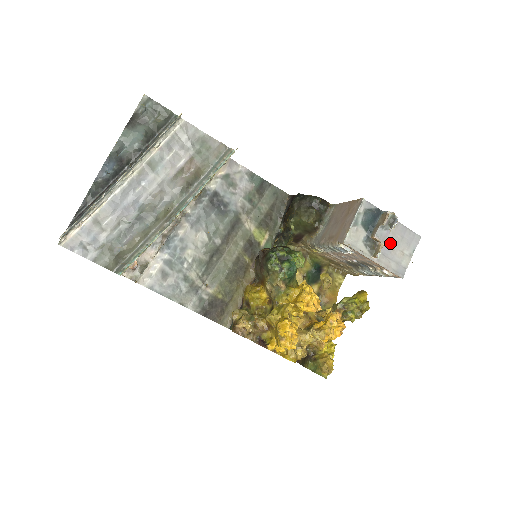
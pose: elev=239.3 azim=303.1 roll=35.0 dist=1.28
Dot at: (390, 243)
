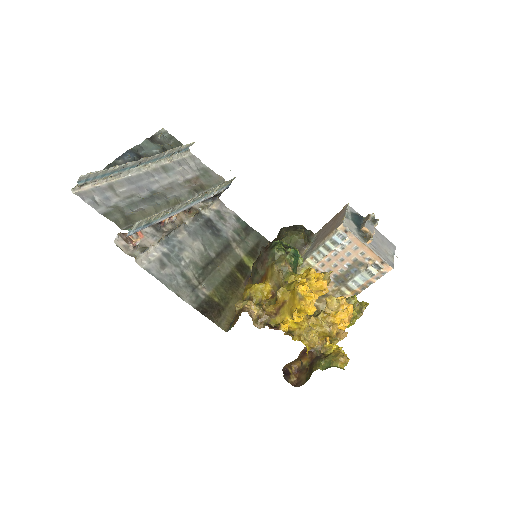
Dot at: (375, 241)
